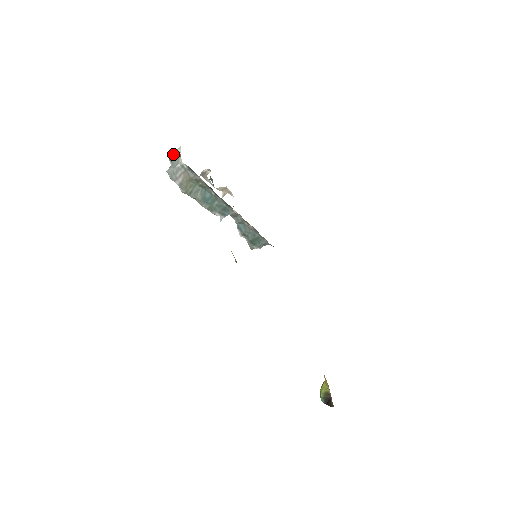
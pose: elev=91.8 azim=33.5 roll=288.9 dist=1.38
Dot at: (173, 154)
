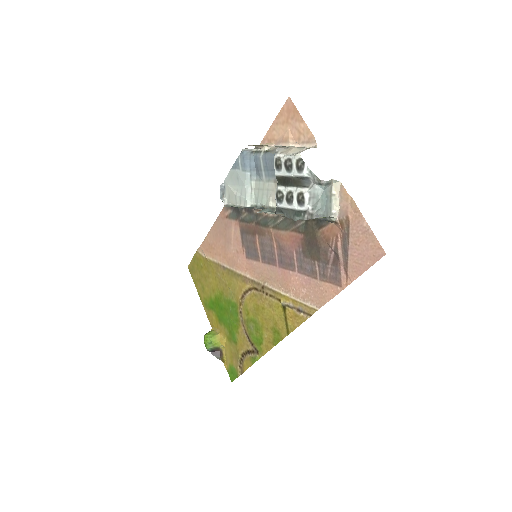
Dot at: (328, 183)
